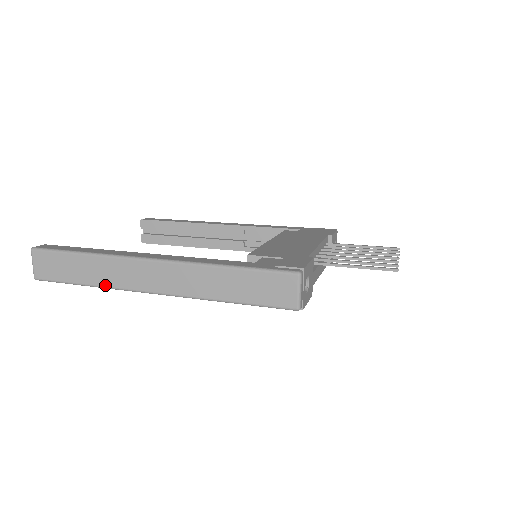
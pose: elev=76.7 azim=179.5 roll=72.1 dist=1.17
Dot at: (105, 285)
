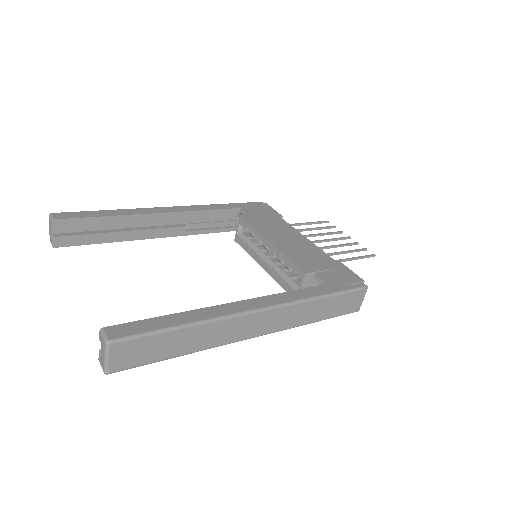
Dot at: (206, 348)
